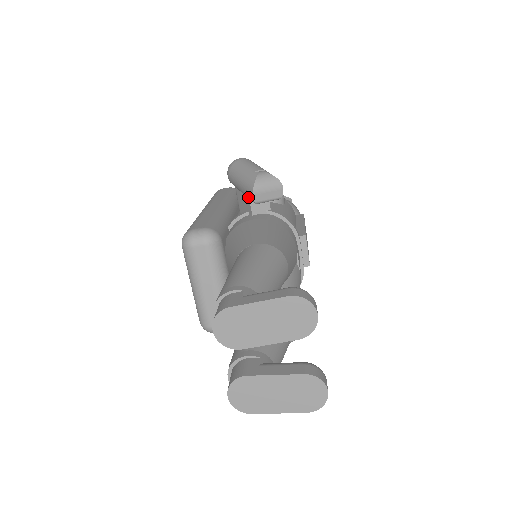
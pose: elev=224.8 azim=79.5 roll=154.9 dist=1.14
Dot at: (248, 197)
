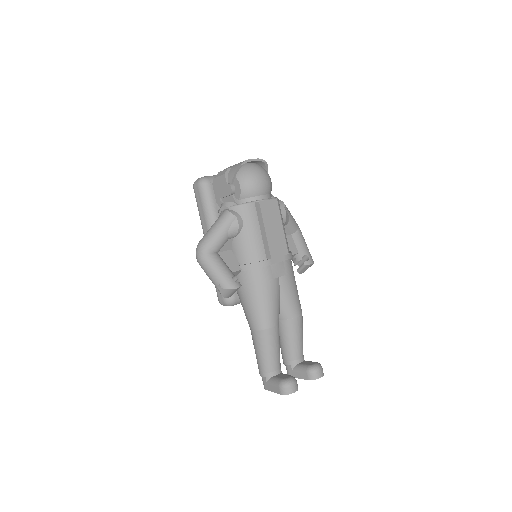
Dot at: occluded
